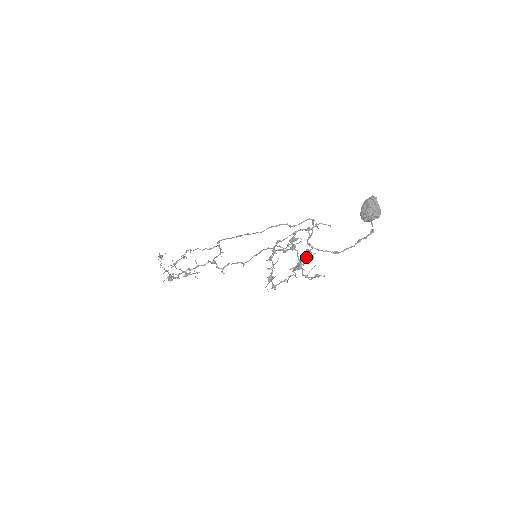
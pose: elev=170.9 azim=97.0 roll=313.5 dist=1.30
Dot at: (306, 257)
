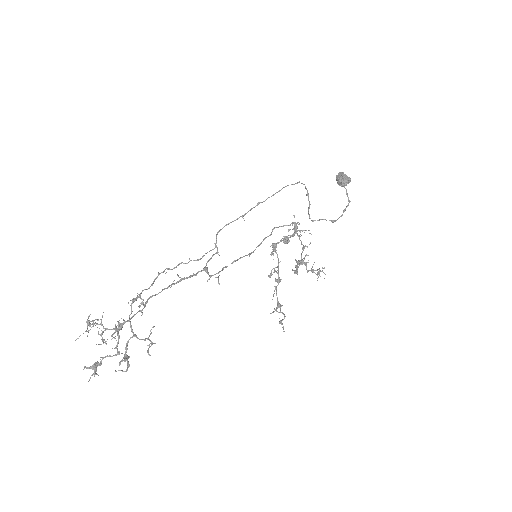
Dot at: occluded
